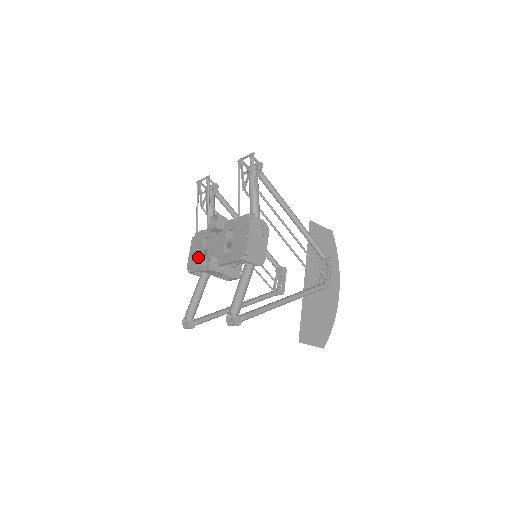
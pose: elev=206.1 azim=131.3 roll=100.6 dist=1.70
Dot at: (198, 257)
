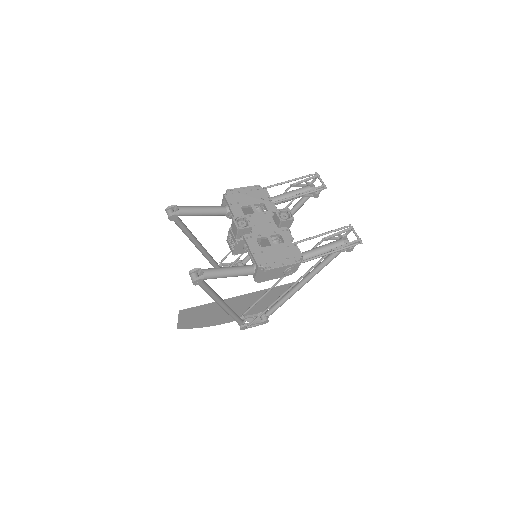
Dot at: (243, 202)
